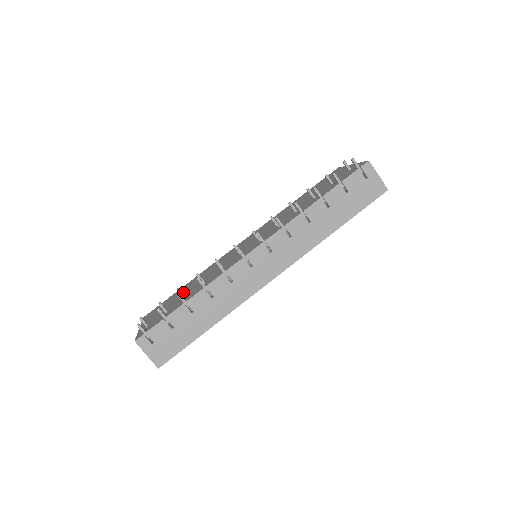
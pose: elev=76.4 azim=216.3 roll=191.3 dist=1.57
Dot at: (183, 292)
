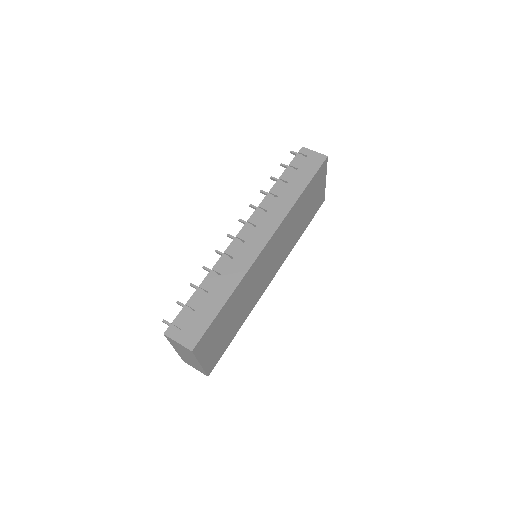
Dot at: occluded
